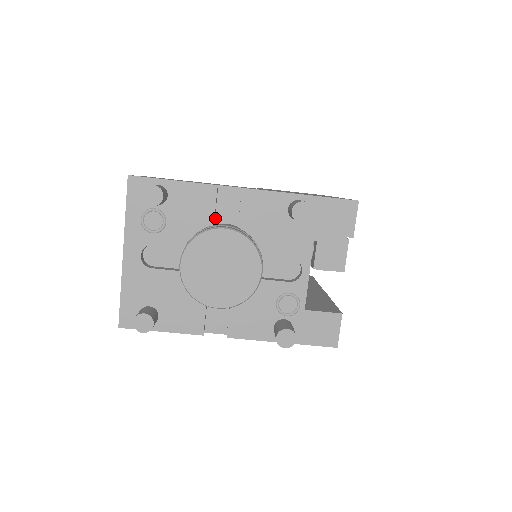
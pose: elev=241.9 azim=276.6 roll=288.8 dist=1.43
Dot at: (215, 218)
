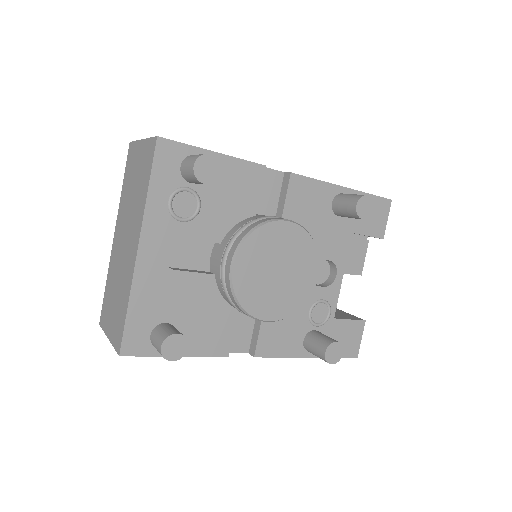
Dot at: occluded
